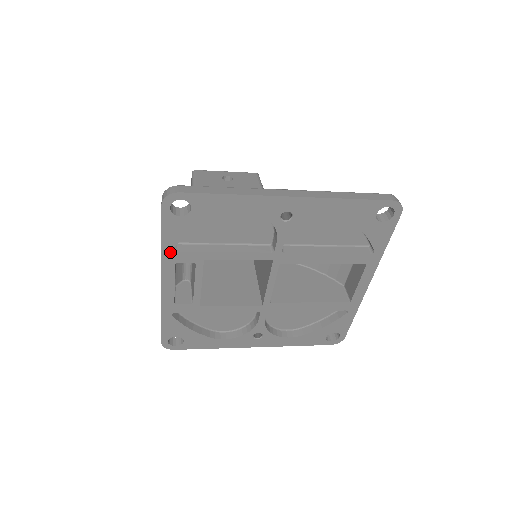
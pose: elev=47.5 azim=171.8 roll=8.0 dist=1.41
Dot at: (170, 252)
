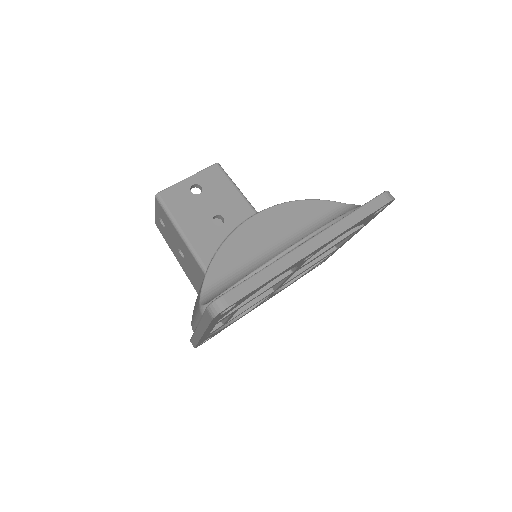
Dot at: (213, 325)
